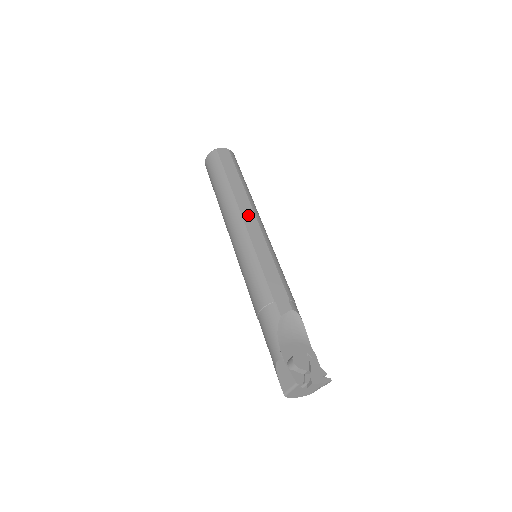
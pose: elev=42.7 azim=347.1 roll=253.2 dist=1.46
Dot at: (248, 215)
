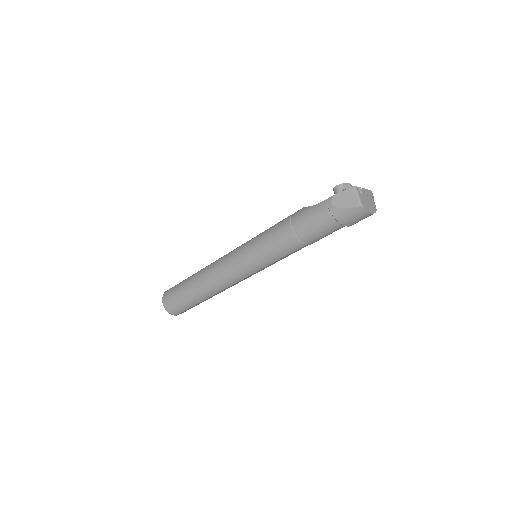
Dot at: occluded
